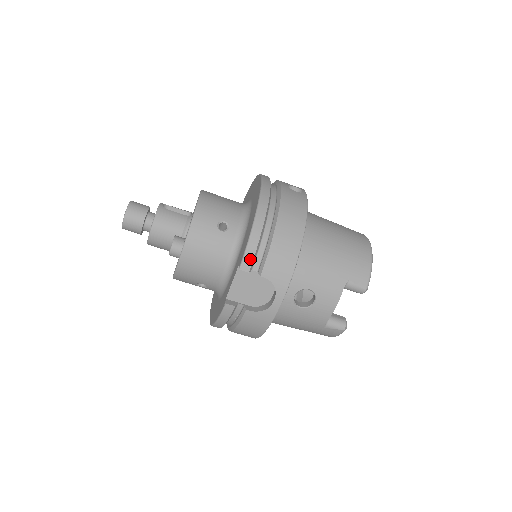
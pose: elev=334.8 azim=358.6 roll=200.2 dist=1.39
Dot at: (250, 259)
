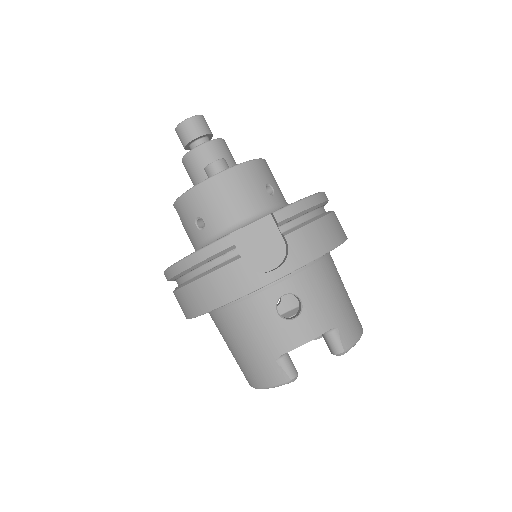
Dot at: (288, 214)
